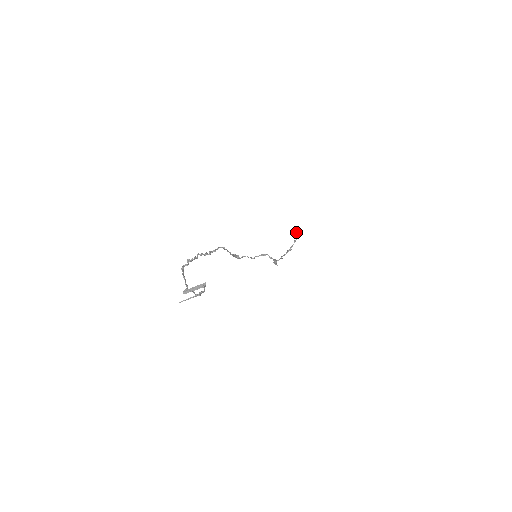
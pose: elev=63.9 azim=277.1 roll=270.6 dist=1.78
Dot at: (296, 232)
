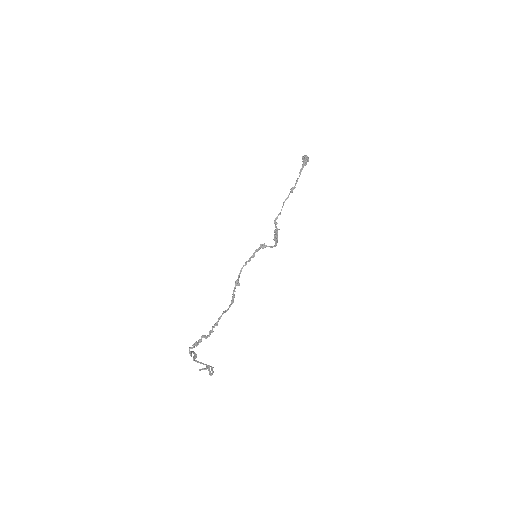
Dot at: (303, 162)
